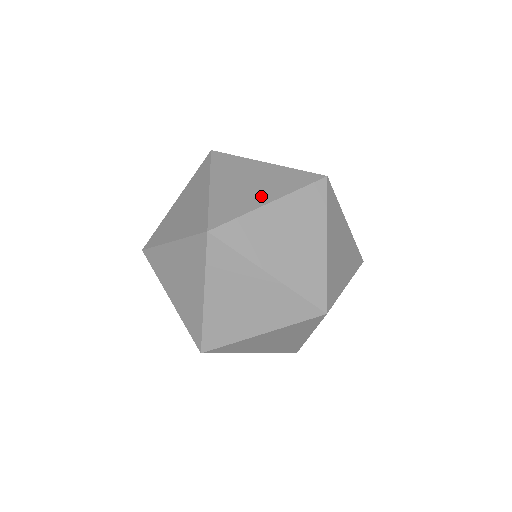
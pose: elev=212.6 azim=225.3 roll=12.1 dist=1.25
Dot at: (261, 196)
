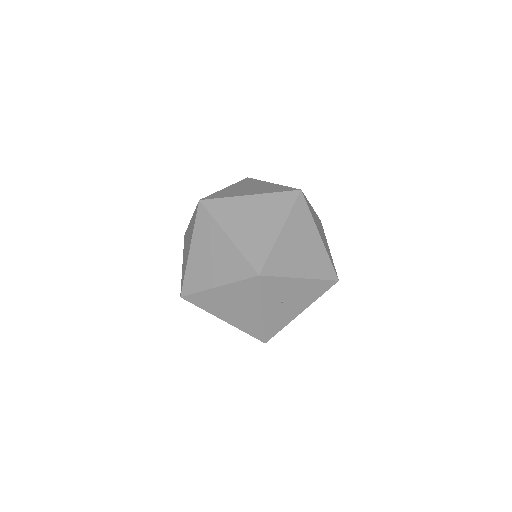
Dot at: (248, 192)
